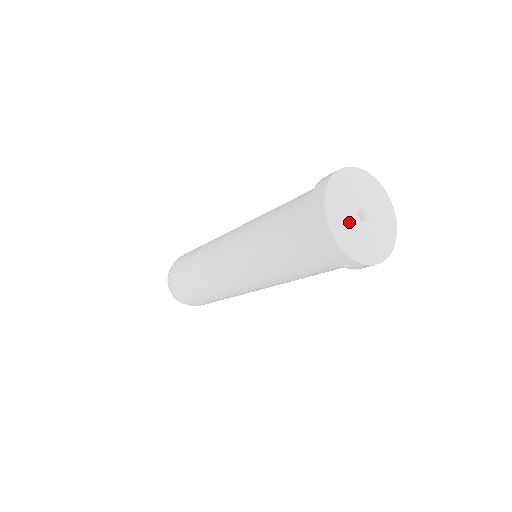
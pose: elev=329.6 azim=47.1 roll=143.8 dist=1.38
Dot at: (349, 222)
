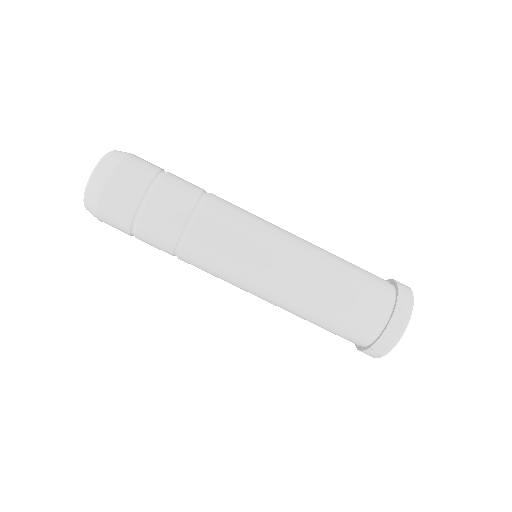
Dot at: occluded
